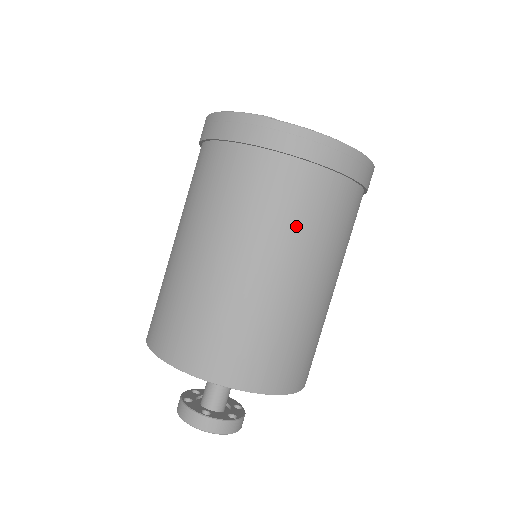
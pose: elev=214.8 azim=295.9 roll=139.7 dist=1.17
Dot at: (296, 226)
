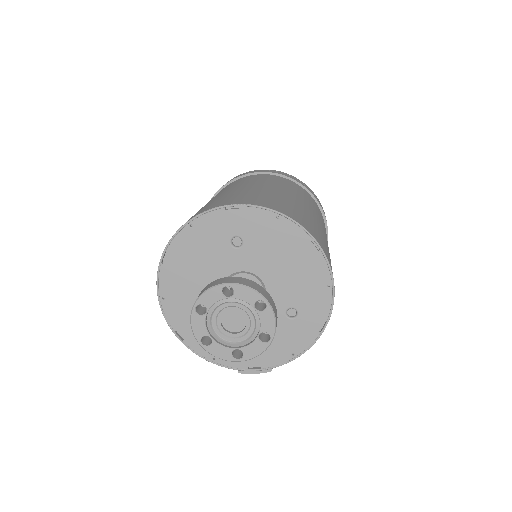
Dot at: occluded
